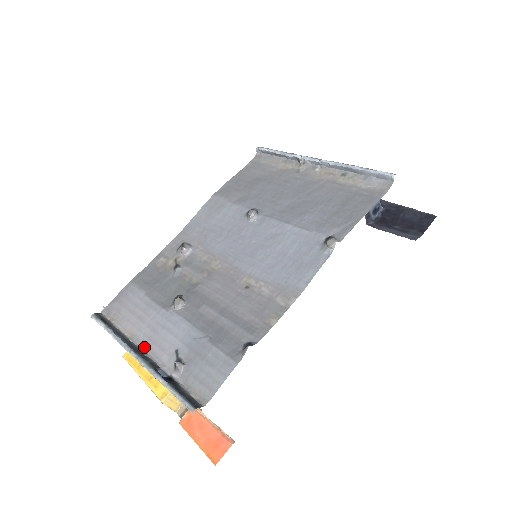
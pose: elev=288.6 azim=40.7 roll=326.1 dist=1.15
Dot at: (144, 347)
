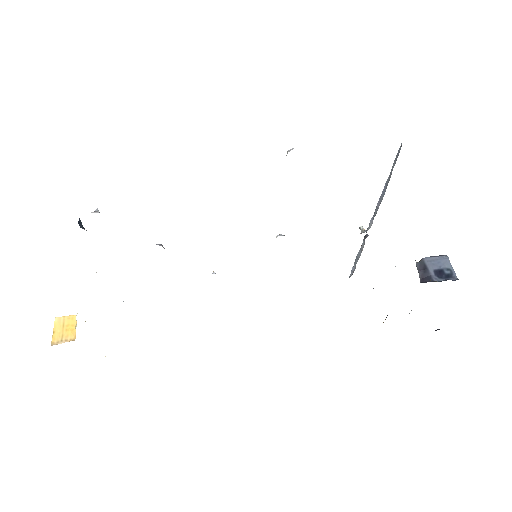
Dot at: occluded
